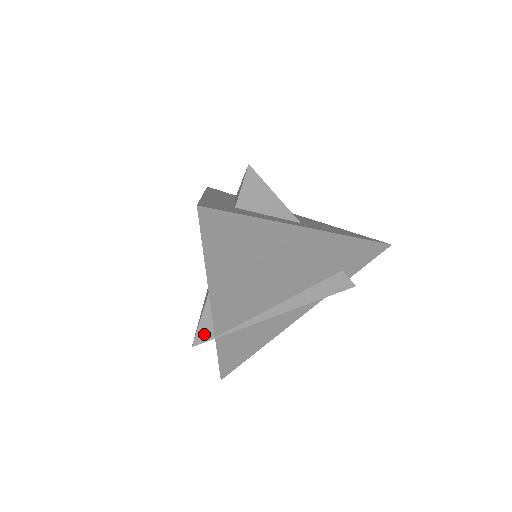
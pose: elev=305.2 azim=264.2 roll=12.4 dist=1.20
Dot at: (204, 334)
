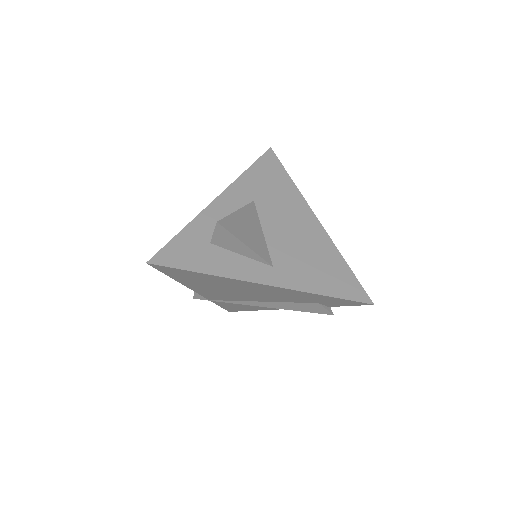
Dot at: (200, 296)
